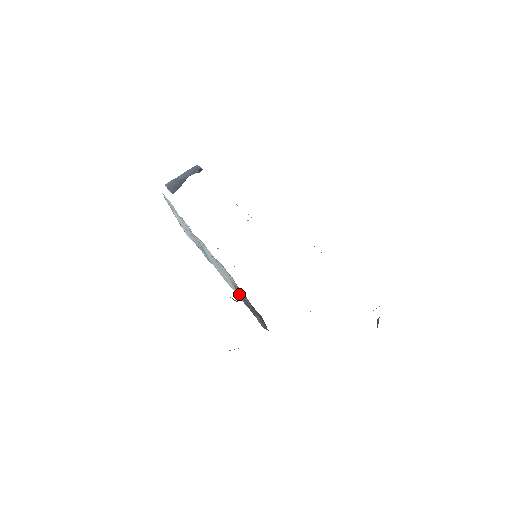
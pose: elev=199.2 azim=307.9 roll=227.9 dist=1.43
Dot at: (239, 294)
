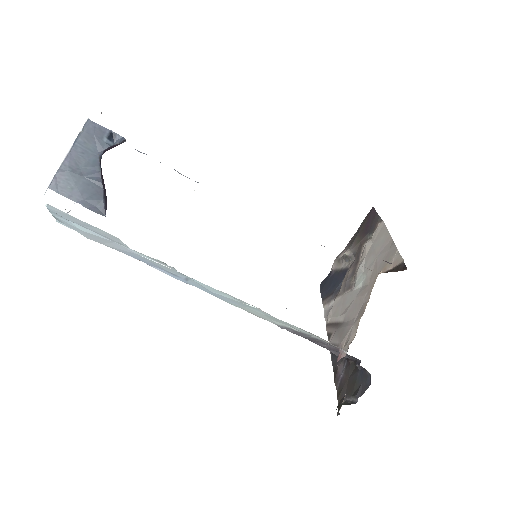
Dot at: (286, 328)
